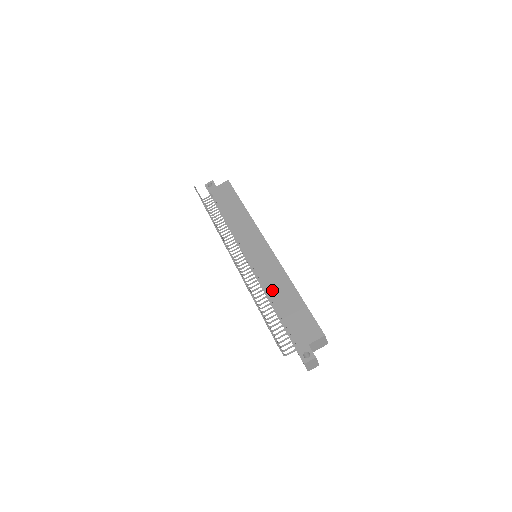
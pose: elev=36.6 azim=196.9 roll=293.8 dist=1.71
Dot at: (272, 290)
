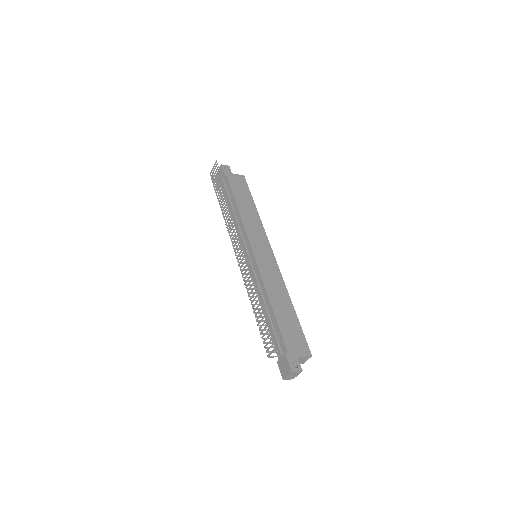
Dot at: (272, 294)
